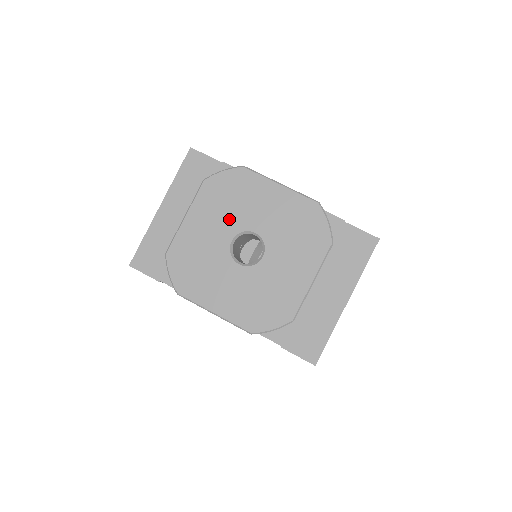
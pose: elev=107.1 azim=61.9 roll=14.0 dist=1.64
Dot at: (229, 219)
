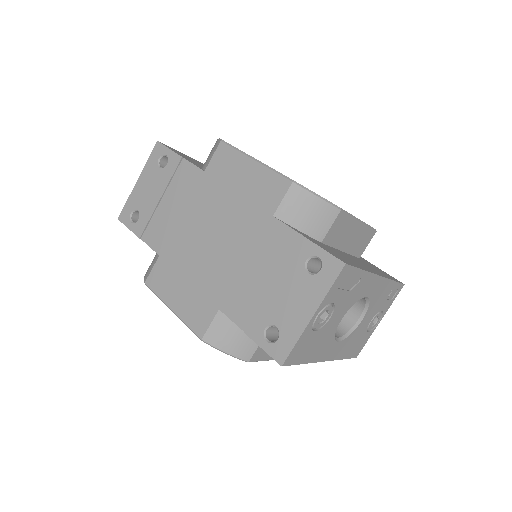
Dot at: occluded
